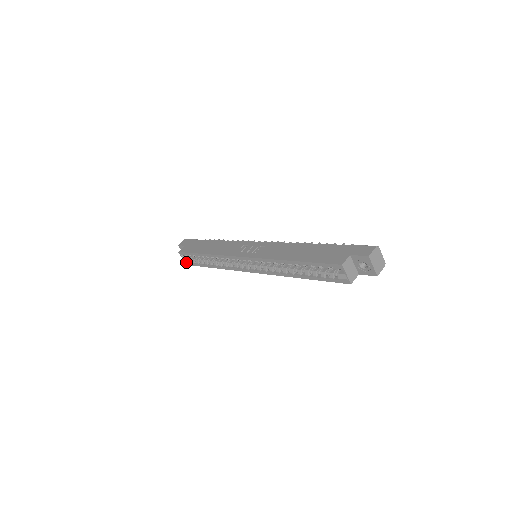
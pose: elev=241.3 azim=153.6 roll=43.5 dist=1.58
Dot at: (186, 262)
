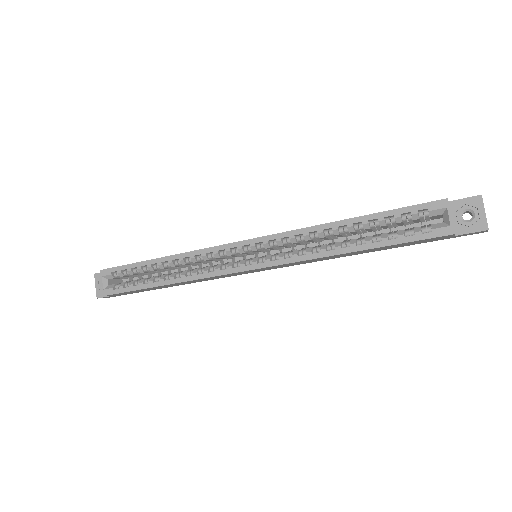
Dot at: (105, 289)
